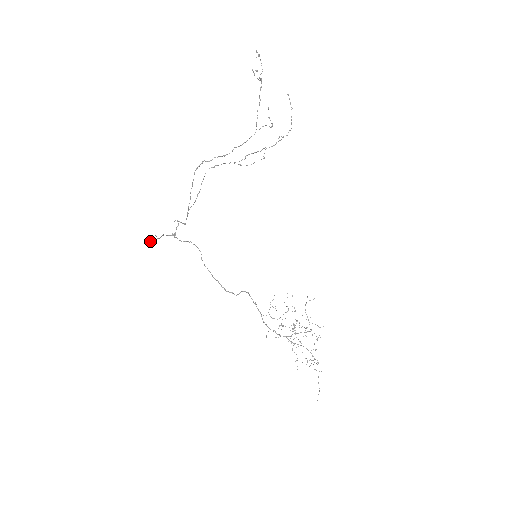
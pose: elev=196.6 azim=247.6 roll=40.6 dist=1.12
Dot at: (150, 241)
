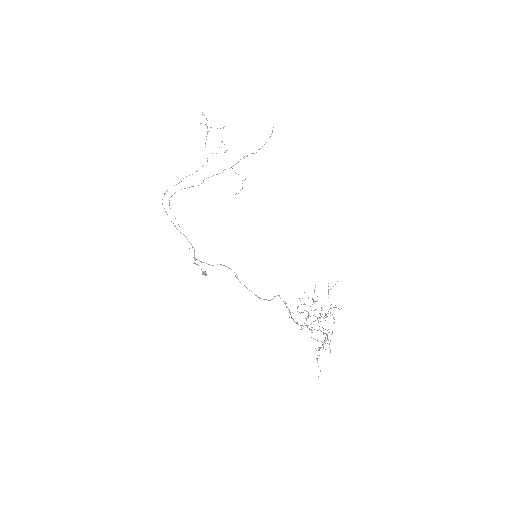
Dot at: occluded
